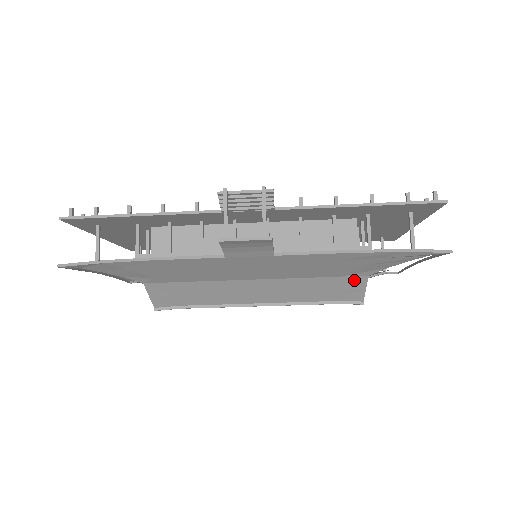
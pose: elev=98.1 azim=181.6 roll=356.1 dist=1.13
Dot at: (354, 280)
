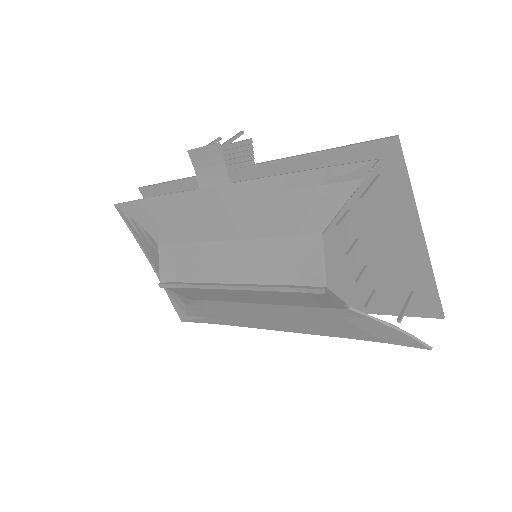
Dot at: (309, 243)
